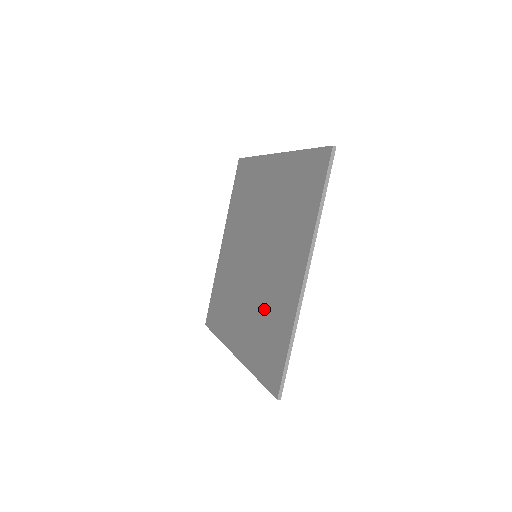
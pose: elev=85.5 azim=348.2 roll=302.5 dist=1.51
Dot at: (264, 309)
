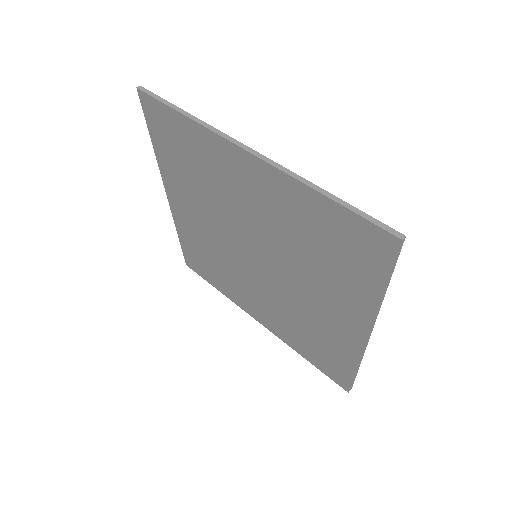
Dot at: (299, 248)
